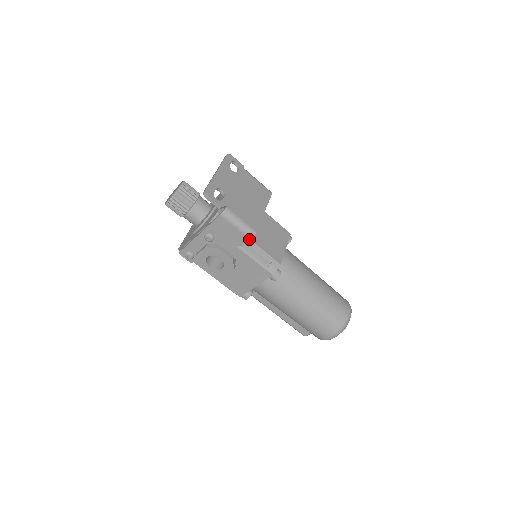
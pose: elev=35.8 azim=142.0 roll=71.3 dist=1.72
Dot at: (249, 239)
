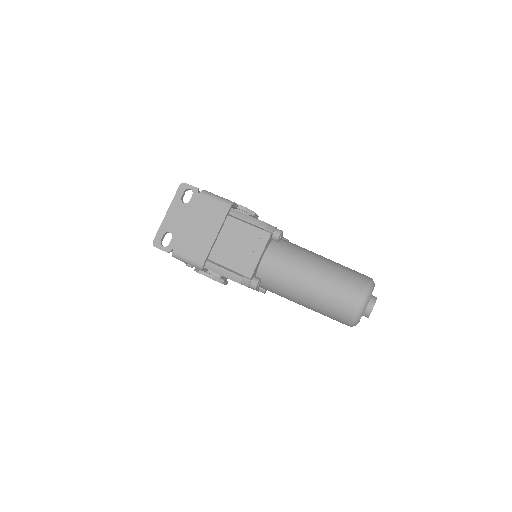
Dot at: occluded
